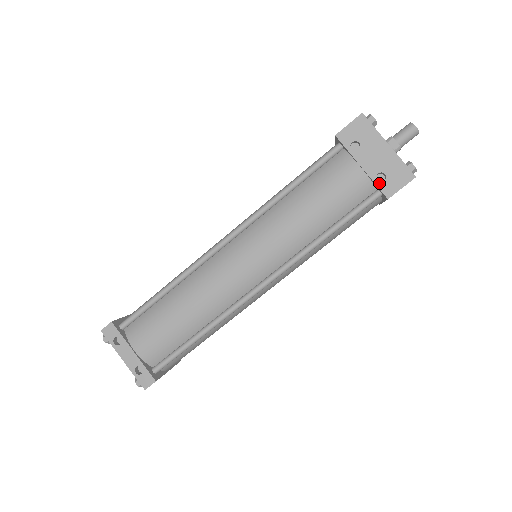
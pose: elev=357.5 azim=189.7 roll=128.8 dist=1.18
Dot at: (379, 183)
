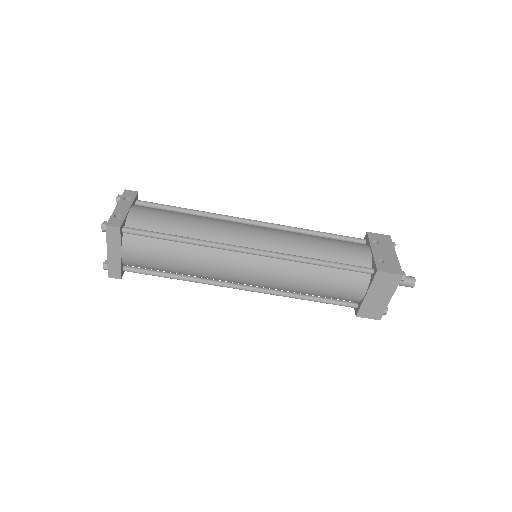
Dot at: (377, 262)
